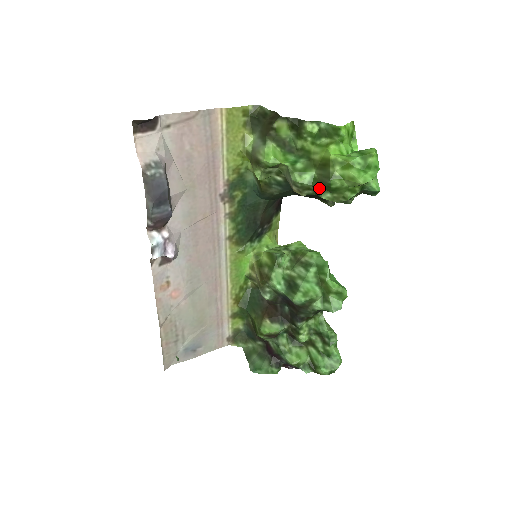
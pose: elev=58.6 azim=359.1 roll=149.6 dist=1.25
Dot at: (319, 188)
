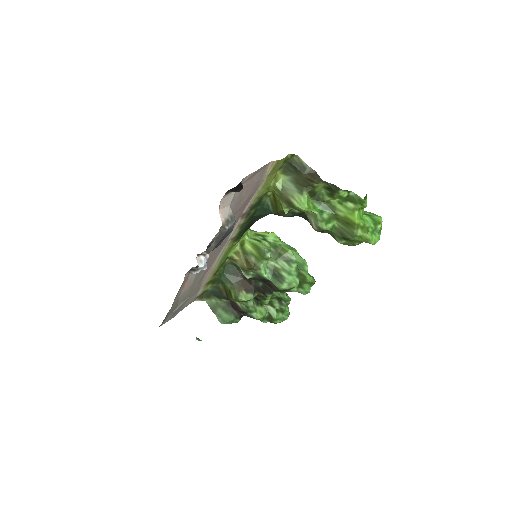
Dot at: (338, 236)
